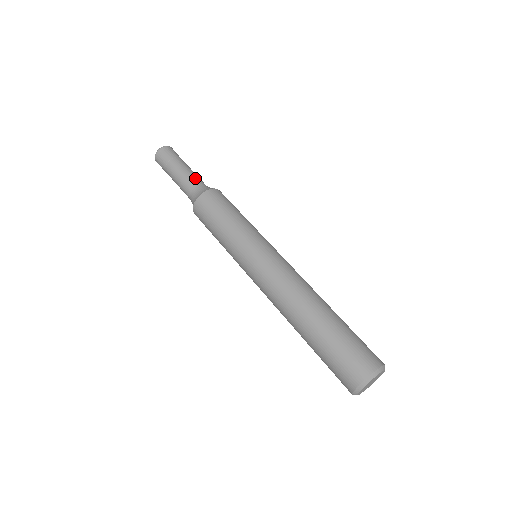
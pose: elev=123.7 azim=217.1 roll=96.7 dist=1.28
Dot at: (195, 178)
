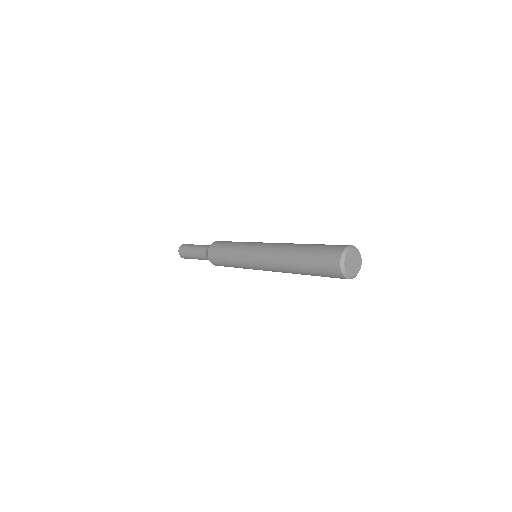
Dot at: occluded
